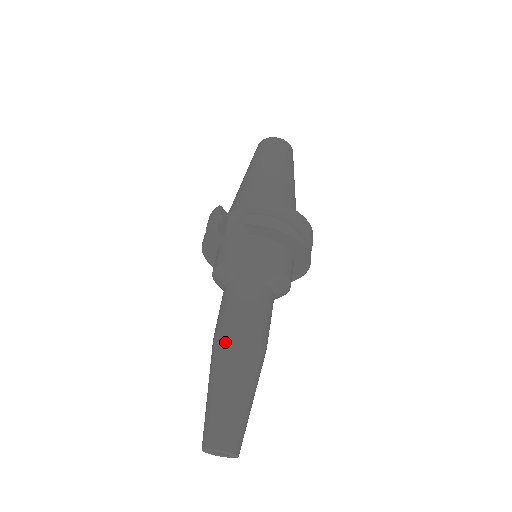
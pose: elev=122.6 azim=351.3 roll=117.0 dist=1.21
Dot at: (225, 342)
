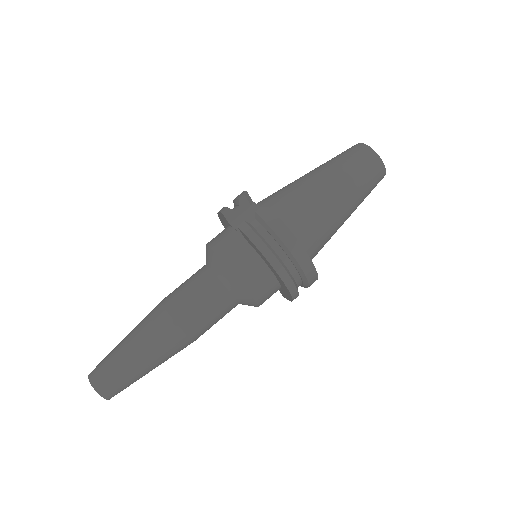
Dot at: (157, 313)
